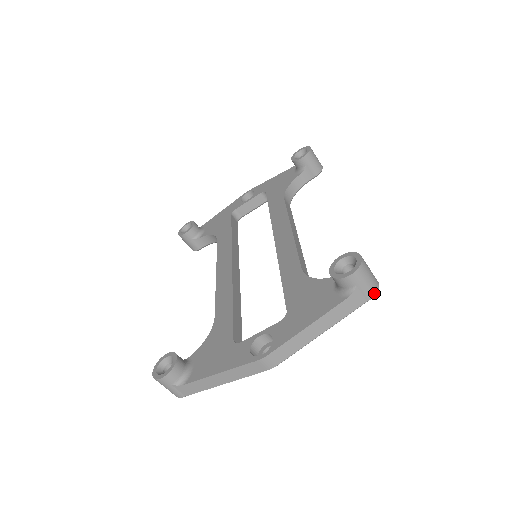
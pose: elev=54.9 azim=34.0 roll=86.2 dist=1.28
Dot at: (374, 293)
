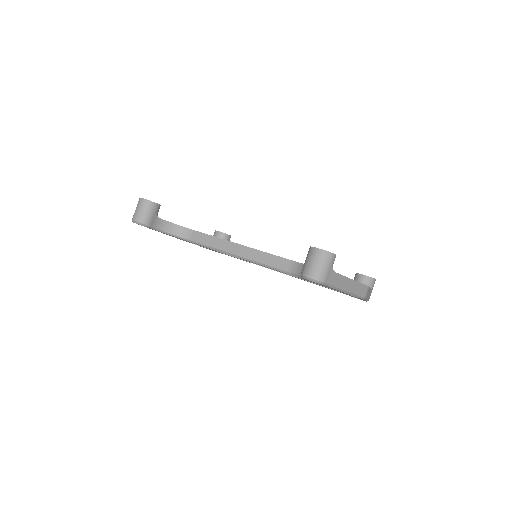
Dot at: occluded
